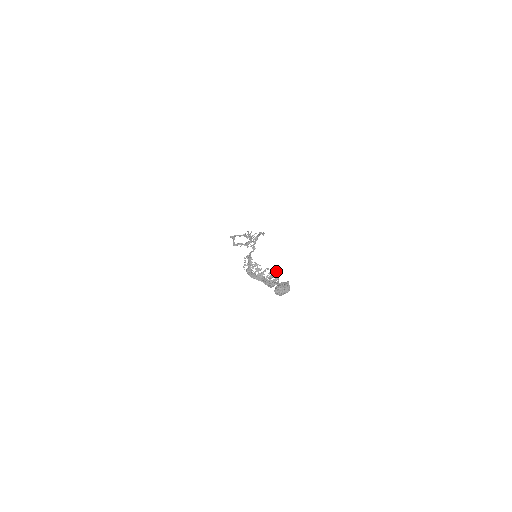
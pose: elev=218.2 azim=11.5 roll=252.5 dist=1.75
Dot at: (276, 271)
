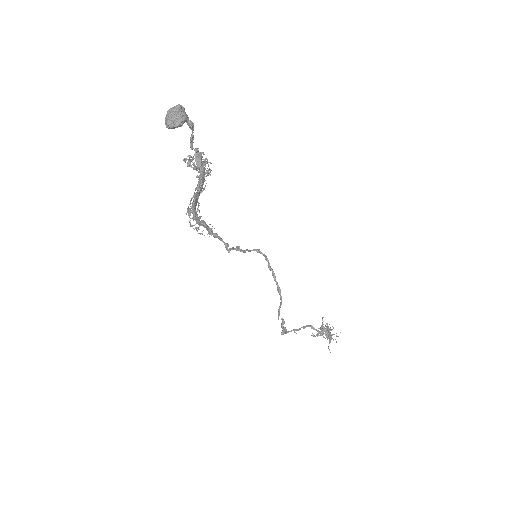
Dot at: occluded
